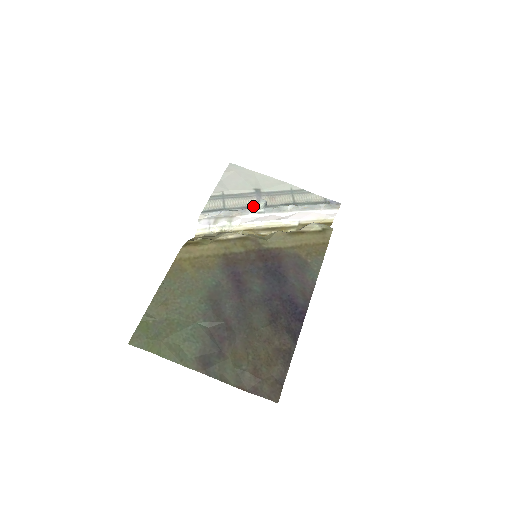
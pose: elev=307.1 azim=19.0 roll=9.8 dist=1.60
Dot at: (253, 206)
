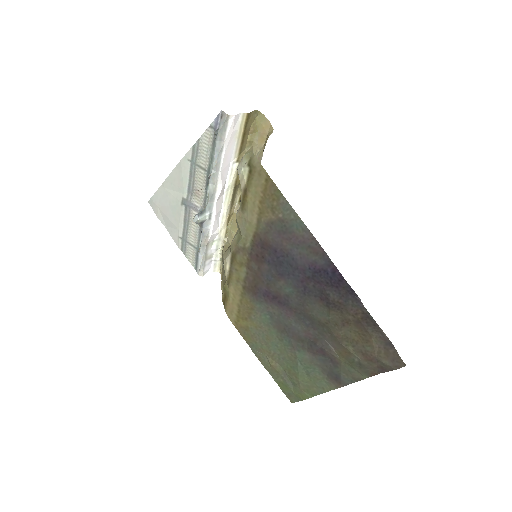
Dot at: (200, 226)
